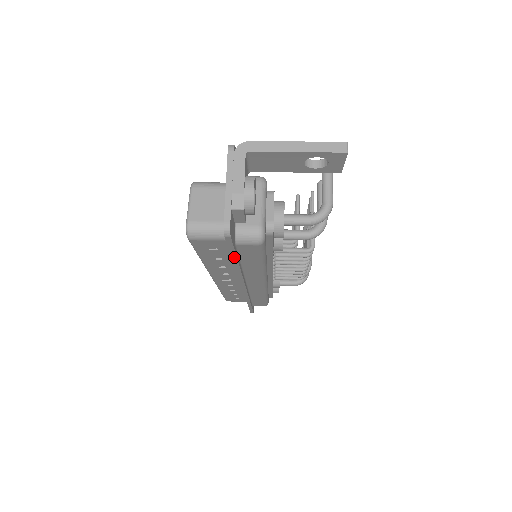
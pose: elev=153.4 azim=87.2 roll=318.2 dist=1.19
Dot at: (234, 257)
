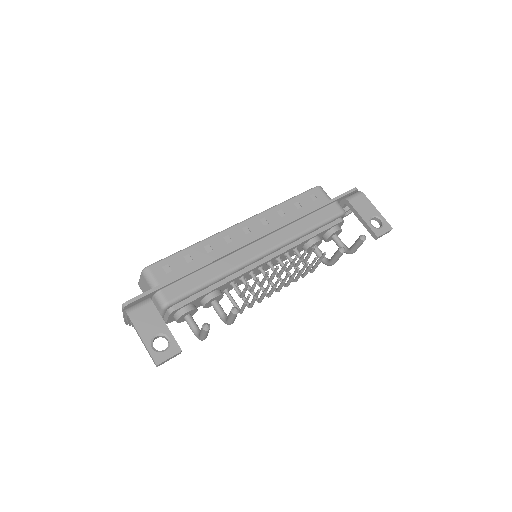
Dot at: occluded
